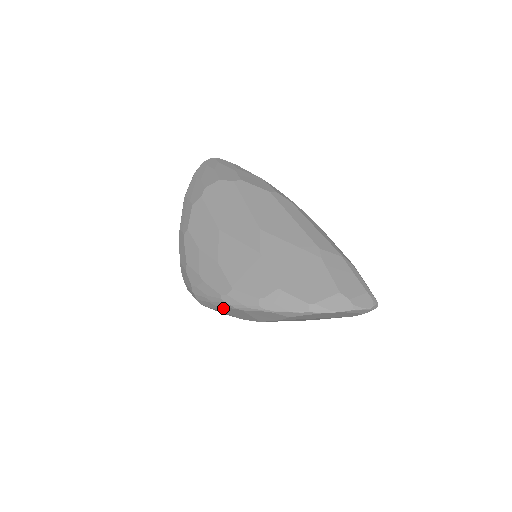
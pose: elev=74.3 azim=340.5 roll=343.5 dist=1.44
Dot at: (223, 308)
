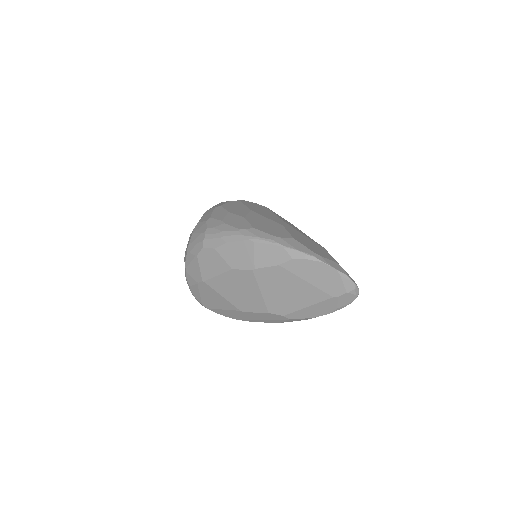
Dot at: (231, 243)
